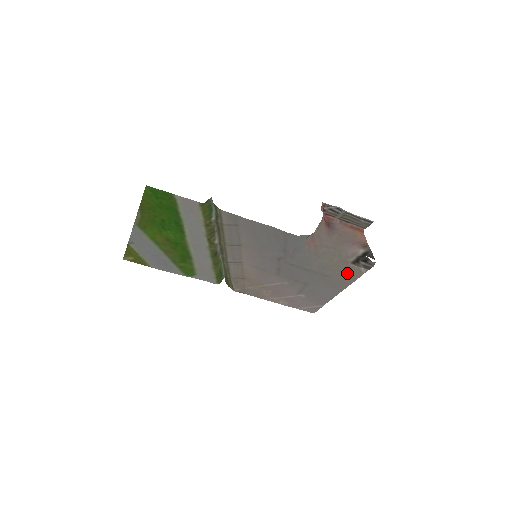
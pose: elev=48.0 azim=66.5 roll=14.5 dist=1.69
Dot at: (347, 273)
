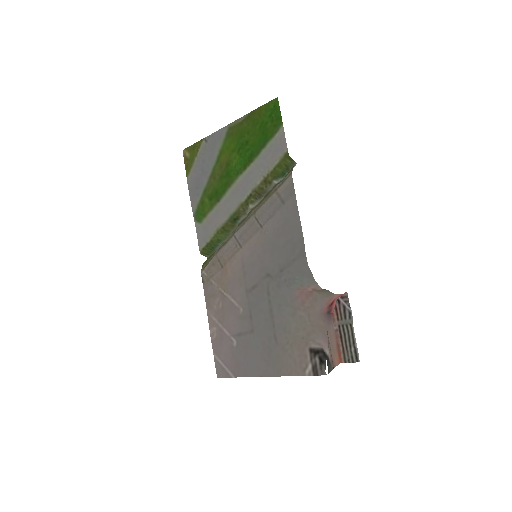
Dot at: (293, 357)
